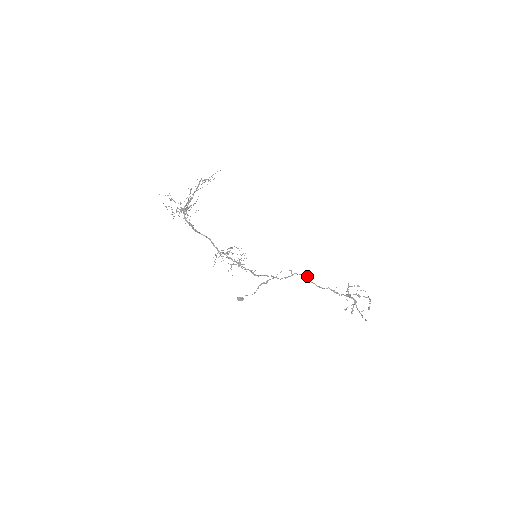
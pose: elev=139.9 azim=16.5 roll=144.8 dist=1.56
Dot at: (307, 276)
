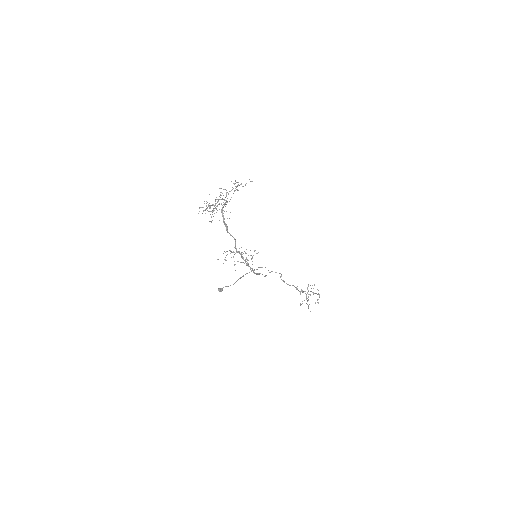
Dot at: (281, 275)
